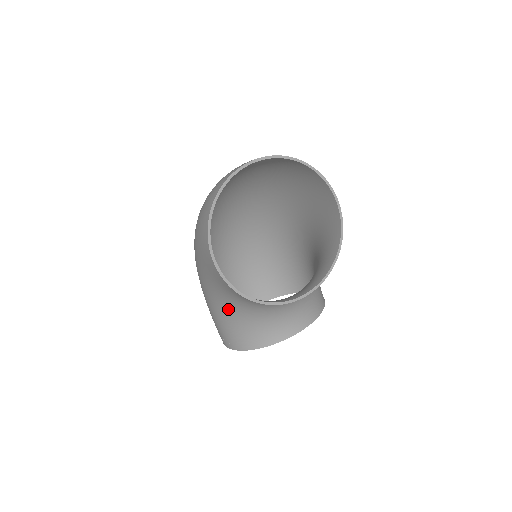
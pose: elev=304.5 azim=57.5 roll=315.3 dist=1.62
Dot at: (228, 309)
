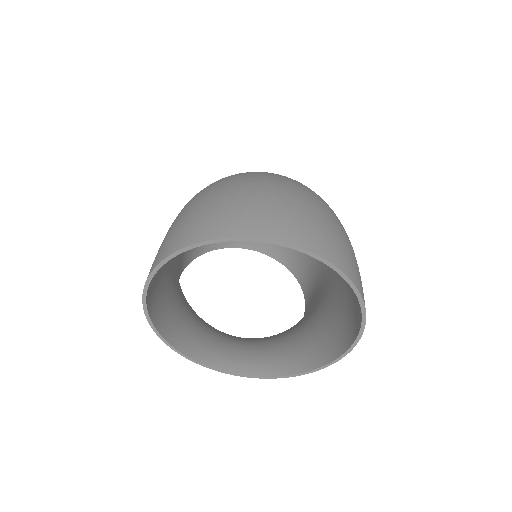
Dot at: occluded
